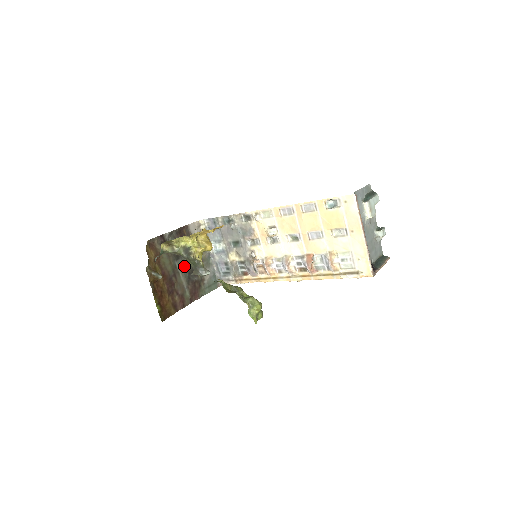
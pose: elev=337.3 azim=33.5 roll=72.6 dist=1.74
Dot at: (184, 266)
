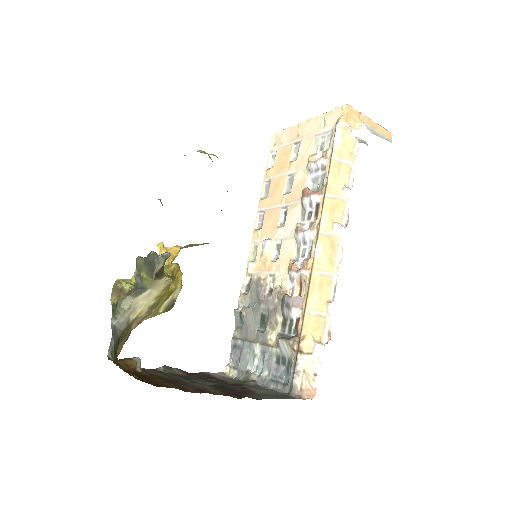
Dot at: occluded
